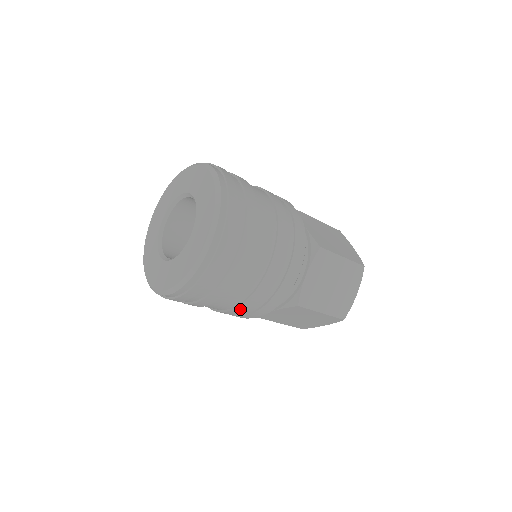
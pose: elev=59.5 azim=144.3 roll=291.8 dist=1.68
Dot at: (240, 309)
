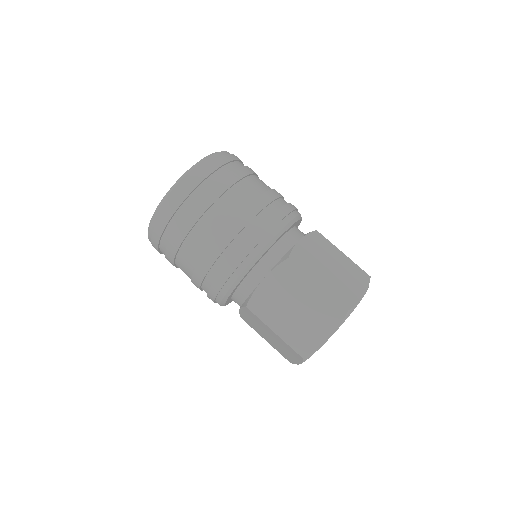
Dot at: (226, 237)
